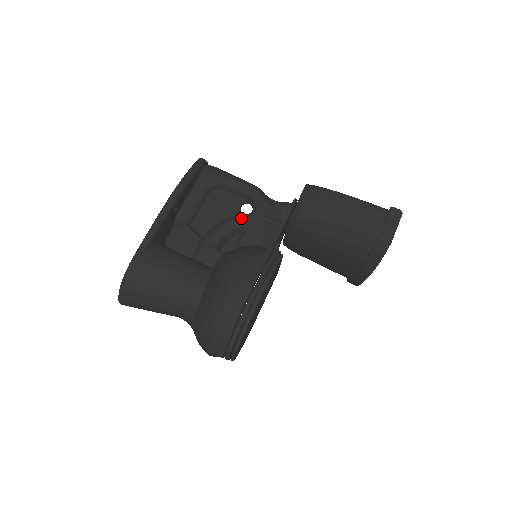
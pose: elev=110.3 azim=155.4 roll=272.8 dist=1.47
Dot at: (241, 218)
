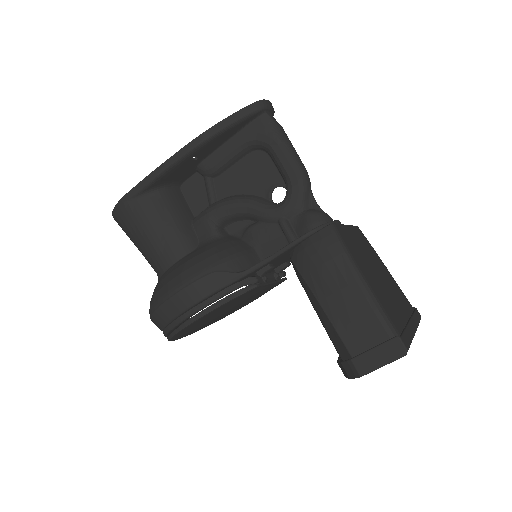
Dot at: (259, 206)
